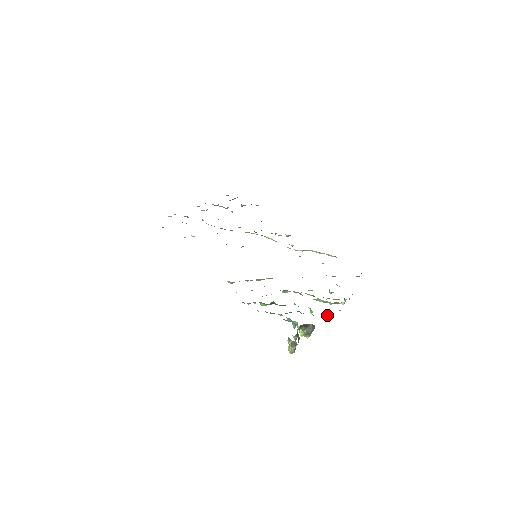
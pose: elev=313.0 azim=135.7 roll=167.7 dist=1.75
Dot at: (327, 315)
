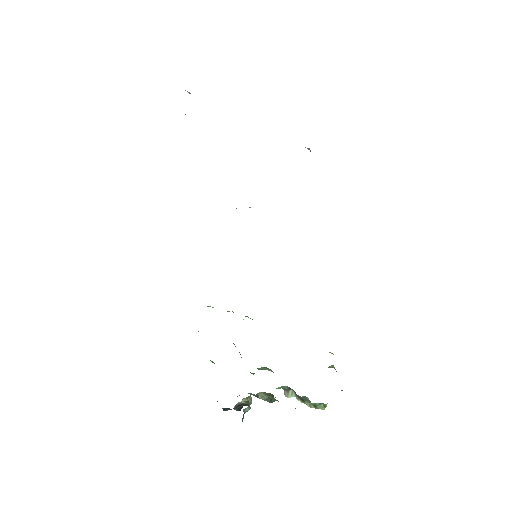
Dot at: occluded
